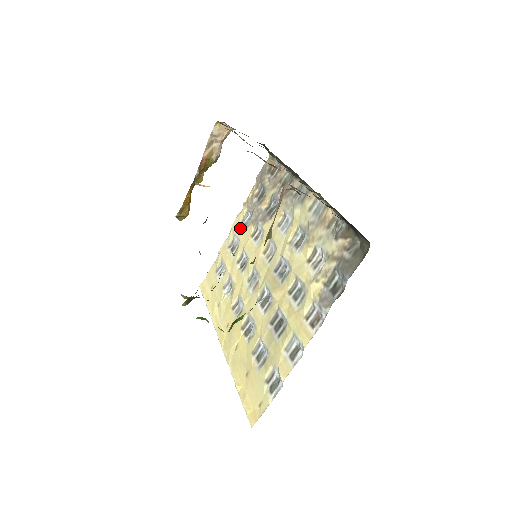
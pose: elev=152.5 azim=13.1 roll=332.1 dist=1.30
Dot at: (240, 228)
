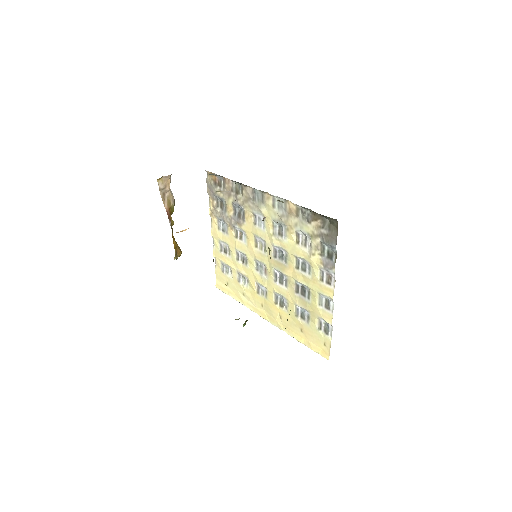
Dot at: (221, 234)
